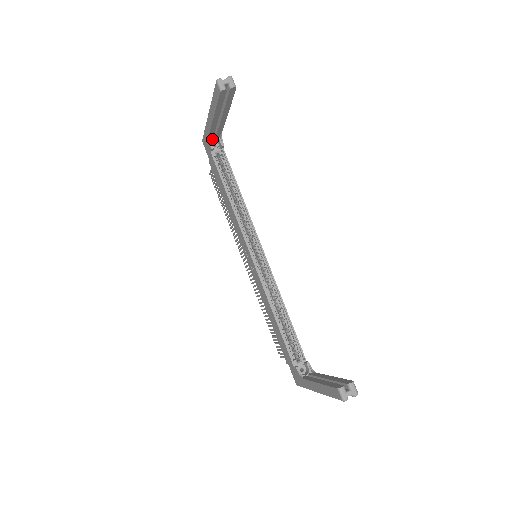
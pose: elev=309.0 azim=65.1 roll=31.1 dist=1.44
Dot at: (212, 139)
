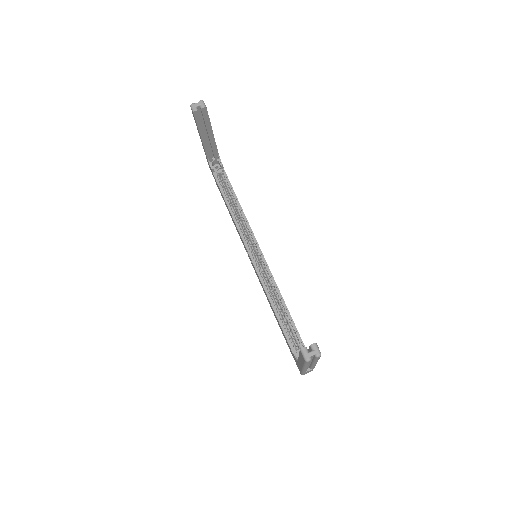
Dot at: (213, 162)
